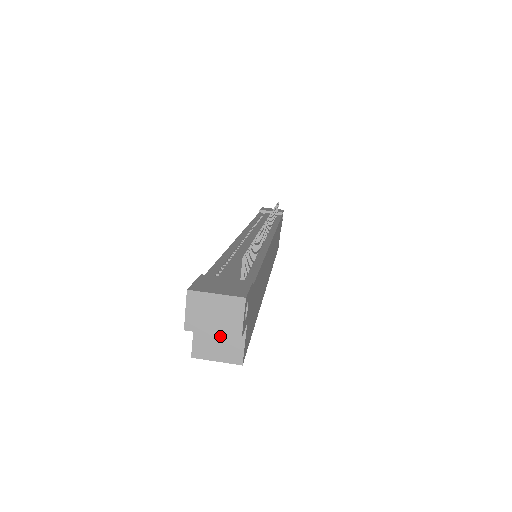
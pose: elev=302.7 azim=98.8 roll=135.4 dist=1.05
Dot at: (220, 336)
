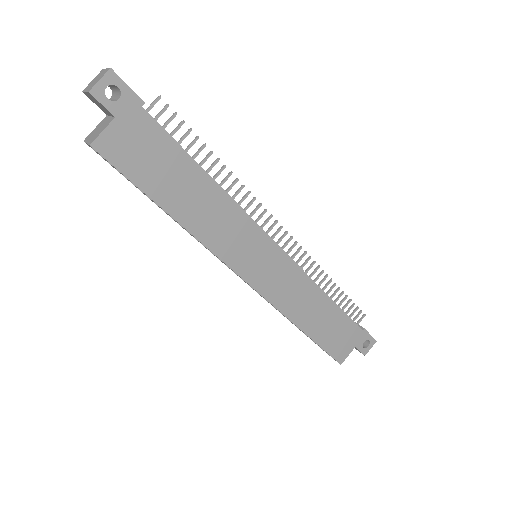
Dot at: (101, 127)
